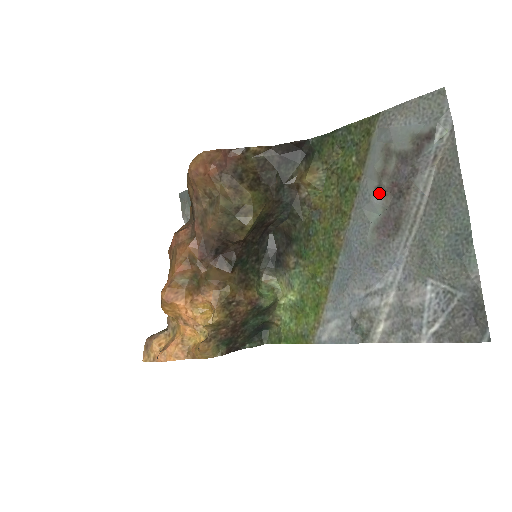
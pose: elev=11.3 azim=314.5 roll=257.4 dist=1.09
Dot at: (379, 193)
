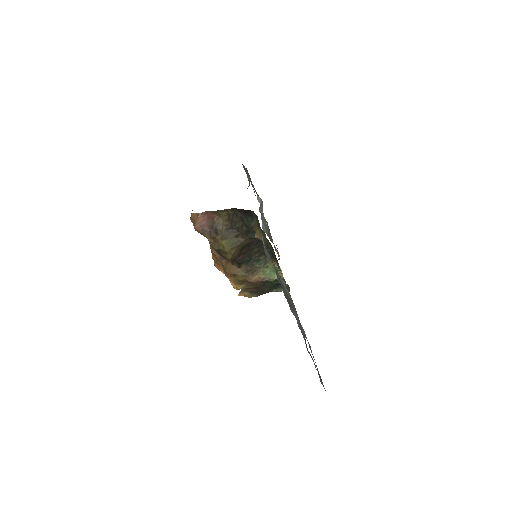
Dot at: (278, 280)
